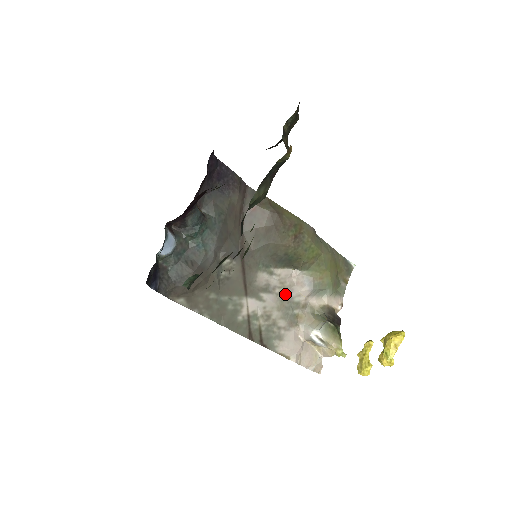
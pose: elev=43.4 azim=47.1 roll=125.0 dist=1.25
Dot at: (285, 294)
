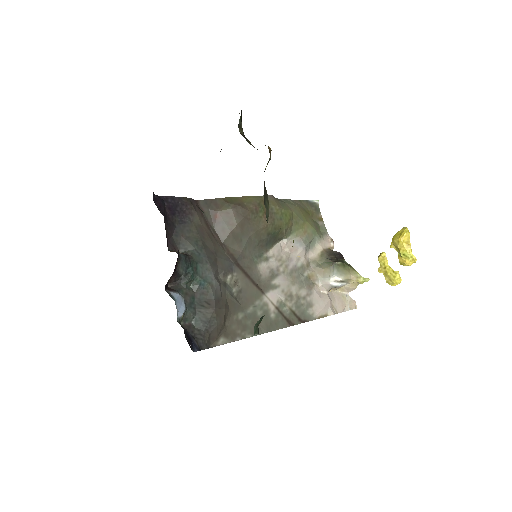
Dot at: (288, 267)
